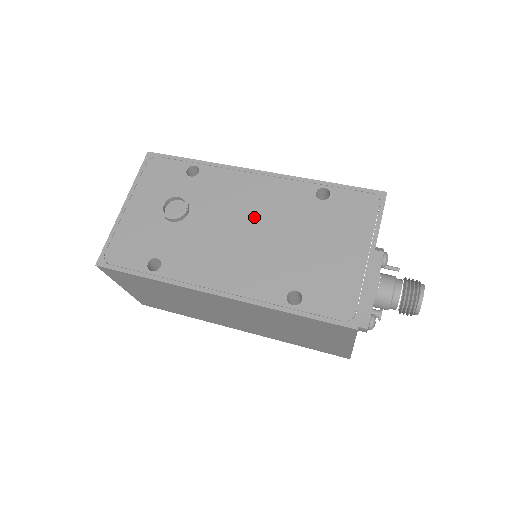
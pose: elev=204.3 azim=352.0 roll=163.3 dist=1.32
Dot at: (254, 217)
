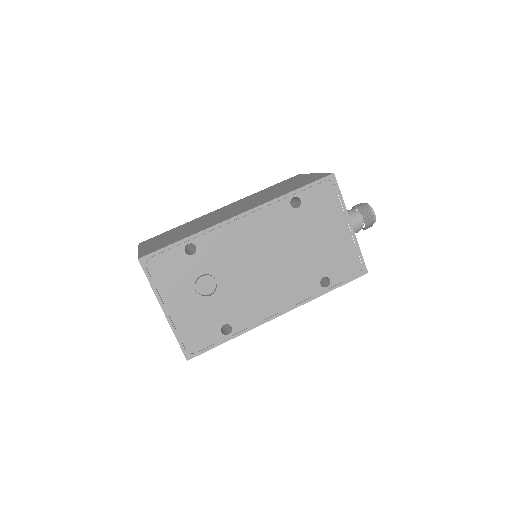
Dot at: (264, 251)
